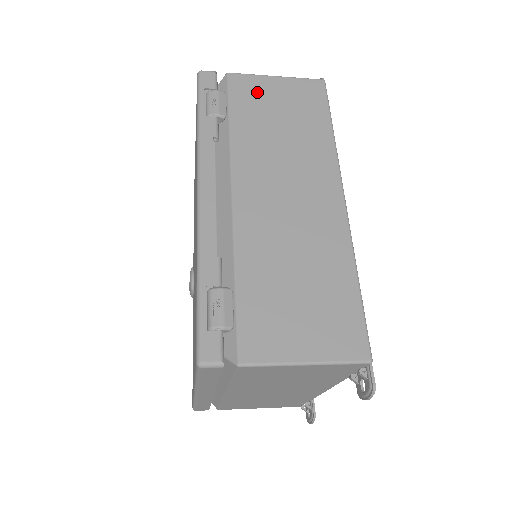
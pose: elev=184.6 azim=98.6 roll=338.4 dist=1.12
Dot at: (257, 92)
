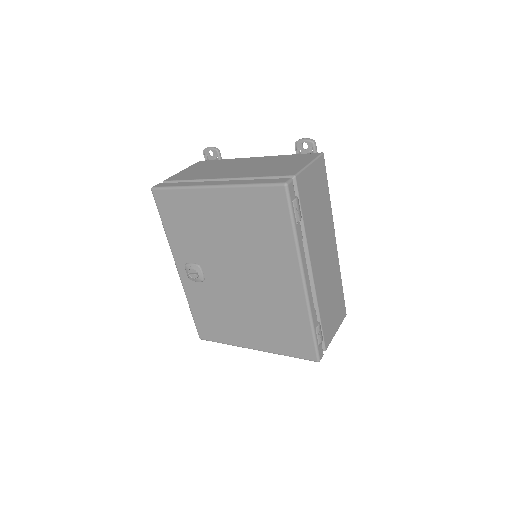
Dot at: (307, 186)
